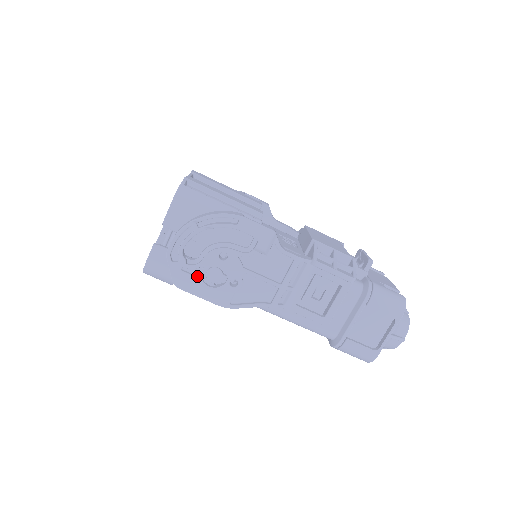
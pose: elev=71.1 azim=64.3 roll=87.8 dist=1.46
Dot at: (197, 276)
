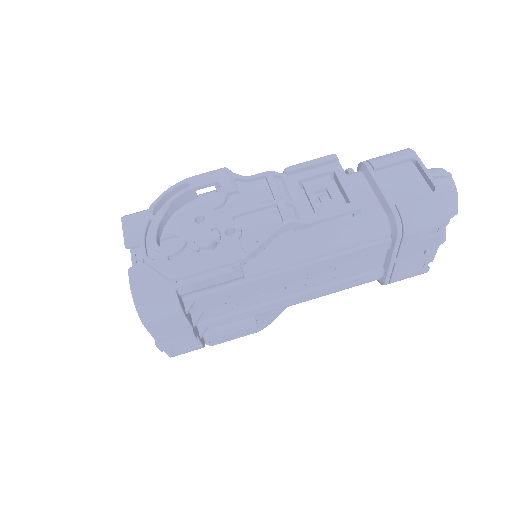
Dot at: (189, 256)
